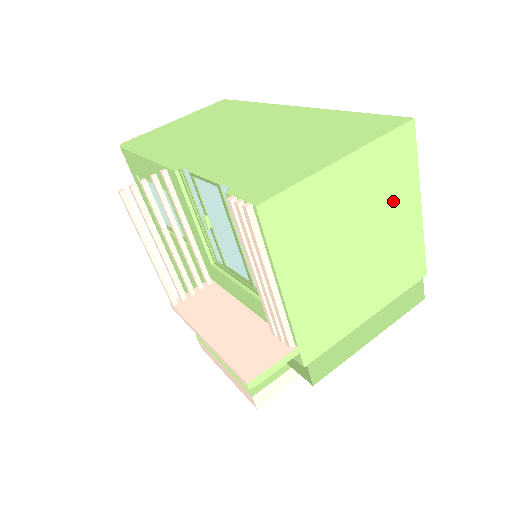
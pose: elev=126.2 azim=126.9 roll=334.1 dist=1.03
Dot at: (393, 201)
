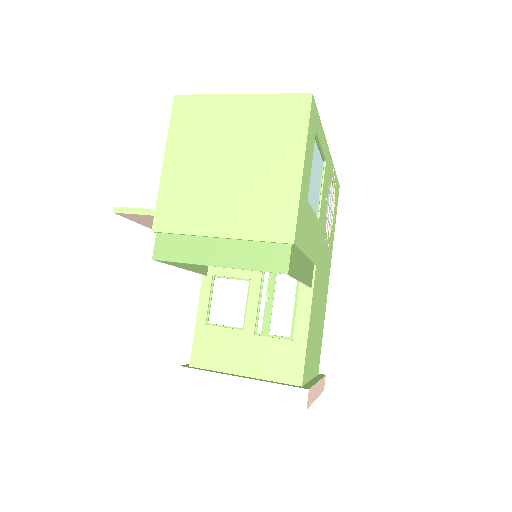
Dot at: (274, 147)
